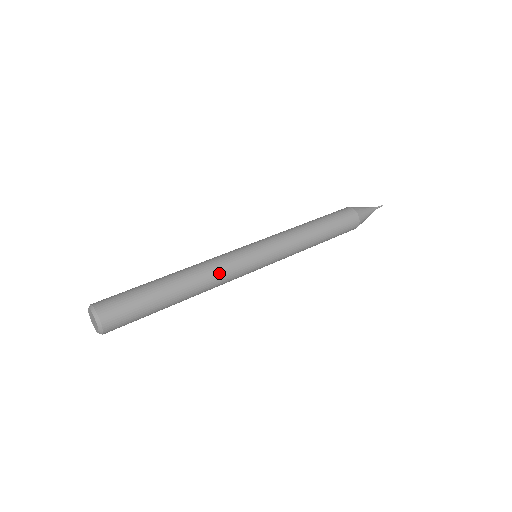
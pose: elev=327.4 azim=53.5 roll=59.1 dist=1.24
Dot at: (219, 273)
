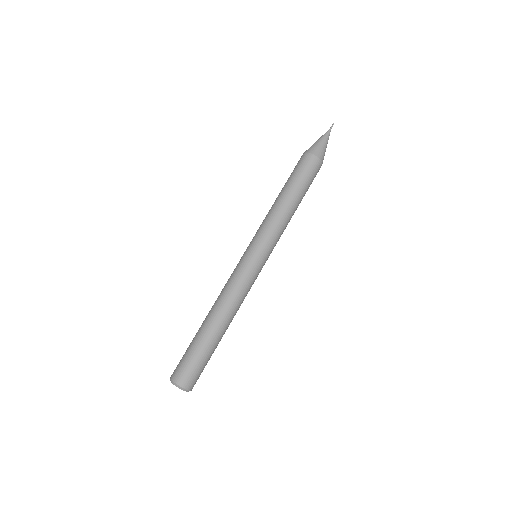
Dot at: (239, 296)
